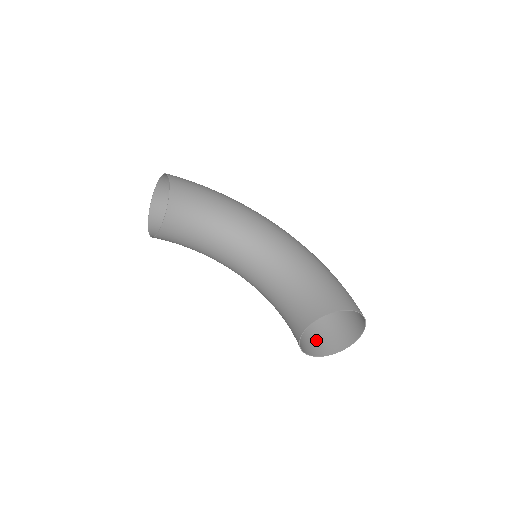
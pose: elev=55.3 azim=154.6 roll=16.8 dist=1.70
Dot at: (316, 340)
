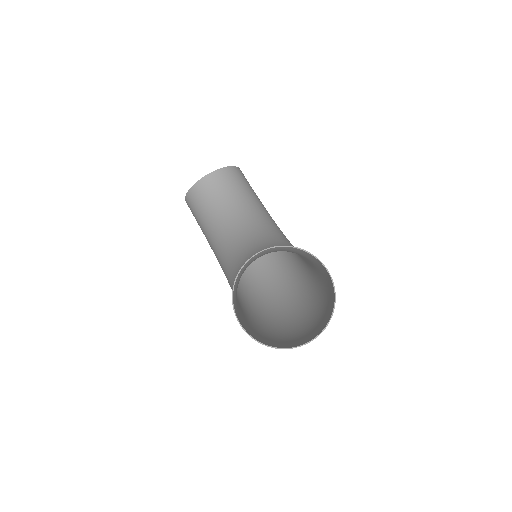
Dot at: (251, 333)
